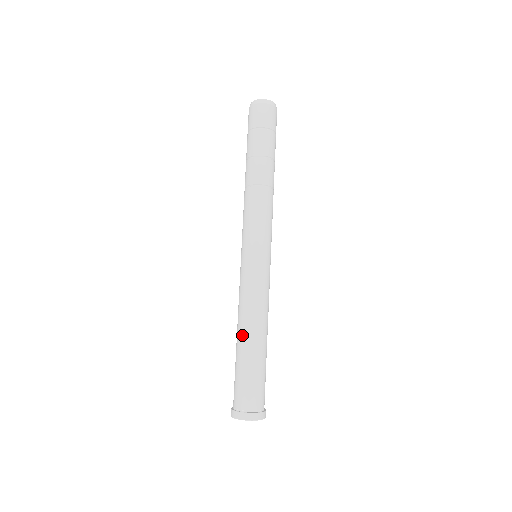
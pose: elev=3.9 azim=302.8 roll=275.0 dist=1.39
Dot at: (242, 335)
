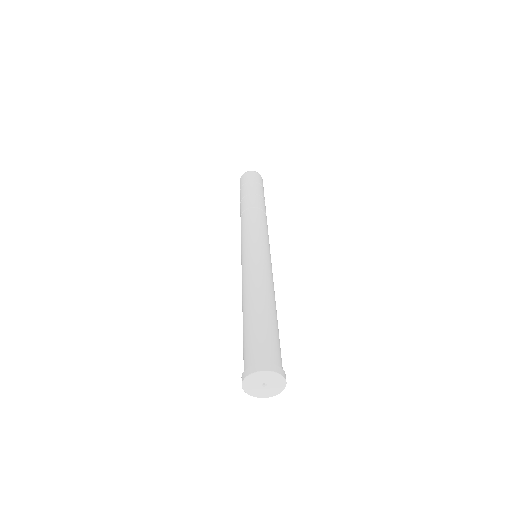
Dot at: (262, 298)
